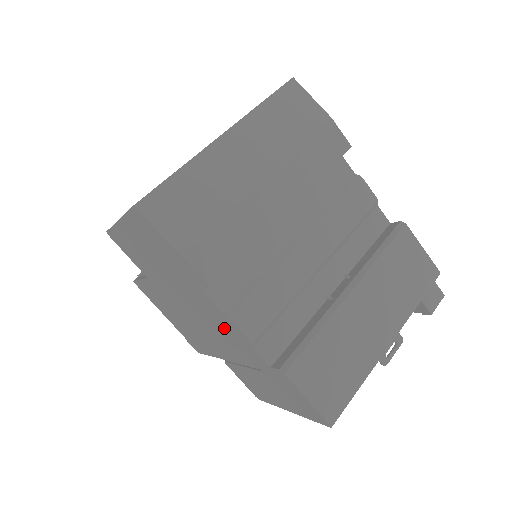
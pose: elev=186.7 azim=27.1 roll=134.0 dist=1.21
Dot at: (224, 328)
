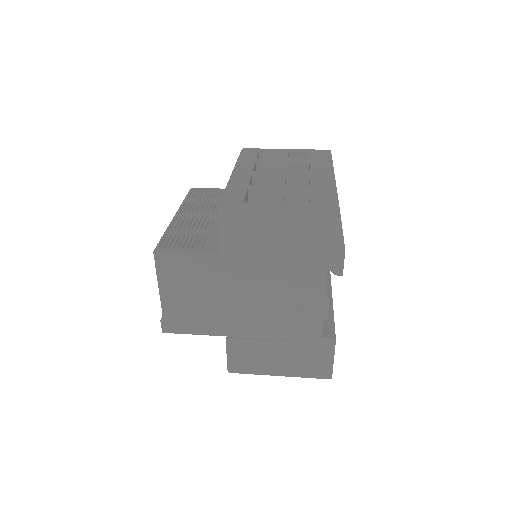
Dot at: (301, 306)
